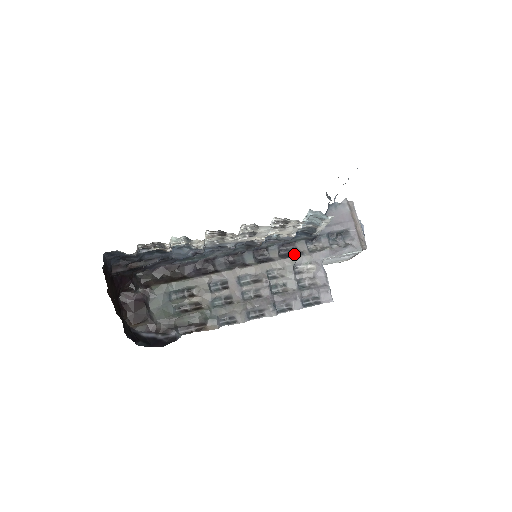
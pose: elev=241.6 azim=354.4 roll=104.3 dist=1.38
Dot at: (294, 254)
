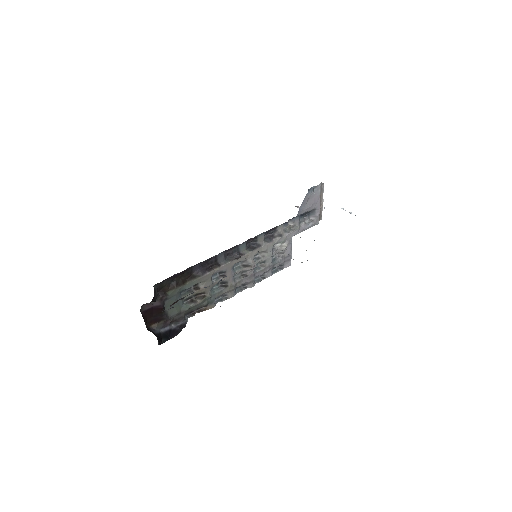
Dot at: (274, 236)
